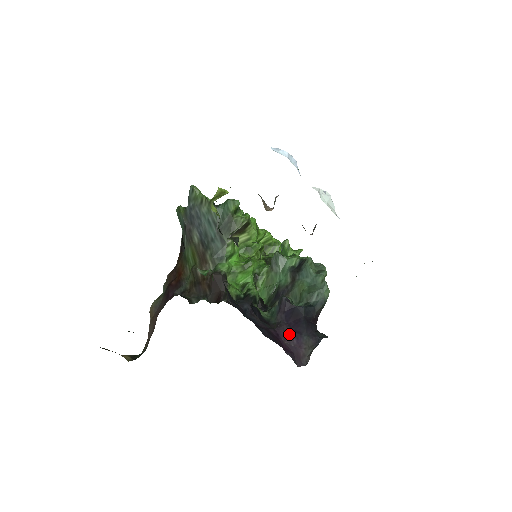
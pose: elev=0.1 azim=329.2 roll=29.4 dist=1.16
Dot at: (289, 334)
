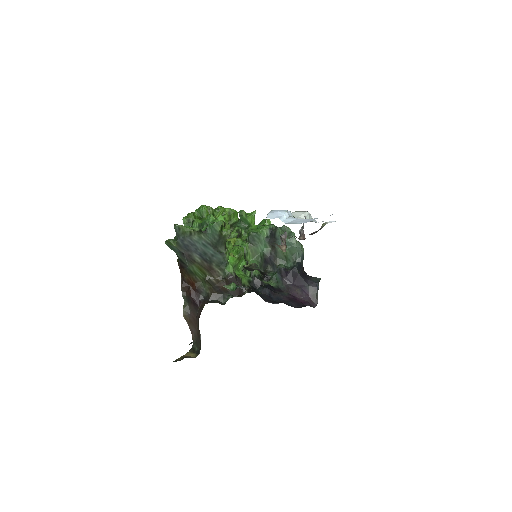
Dot at: (299, 291)
